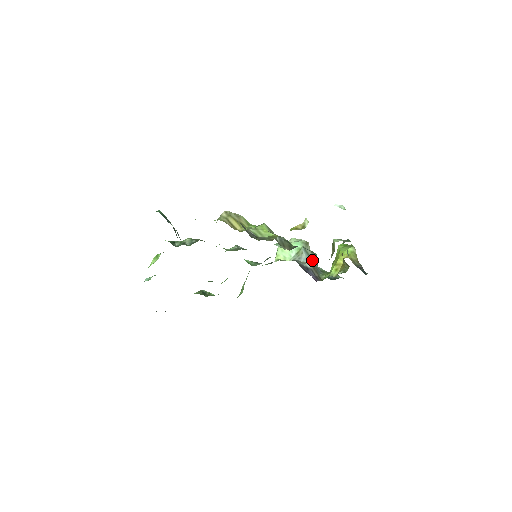
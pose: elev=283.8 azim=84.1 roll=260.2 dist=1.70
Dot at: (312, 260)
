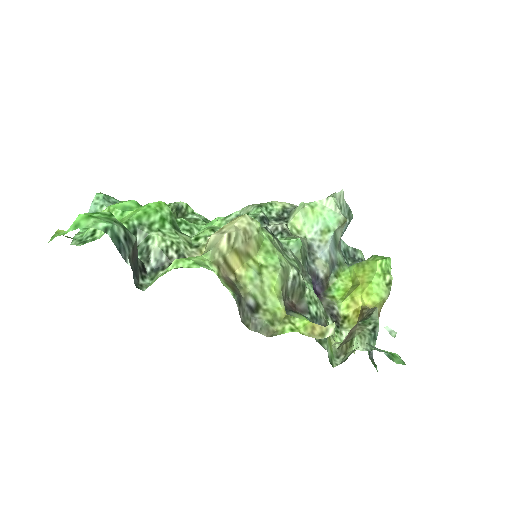
Dot at: (336, 245)
